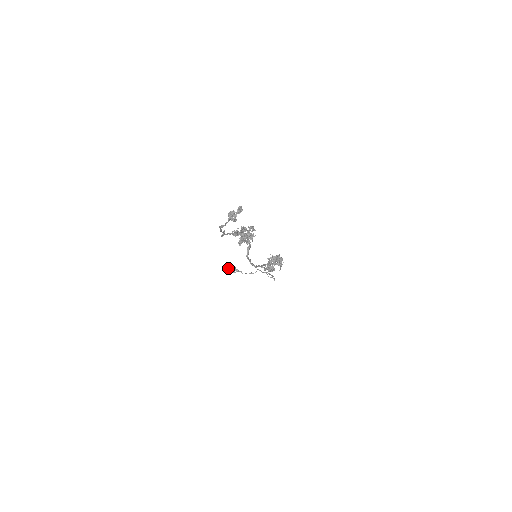
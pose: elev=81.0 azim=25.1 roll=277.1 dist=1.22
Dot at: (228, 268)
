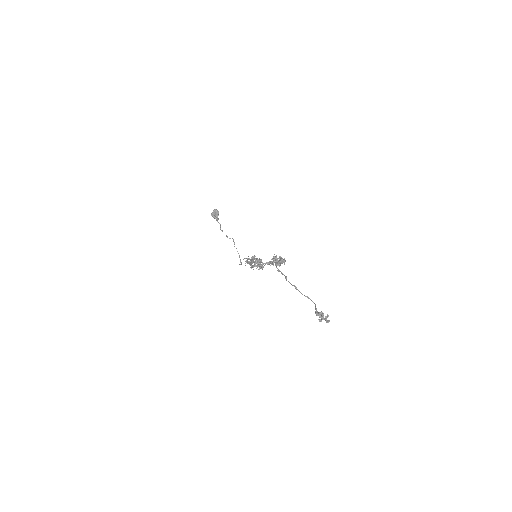
Dot at: (214, 212)
